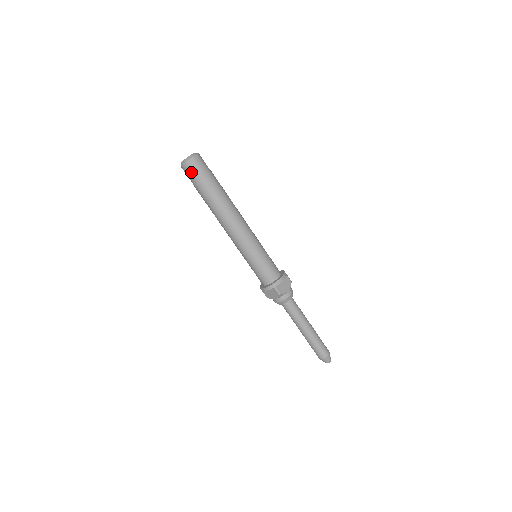
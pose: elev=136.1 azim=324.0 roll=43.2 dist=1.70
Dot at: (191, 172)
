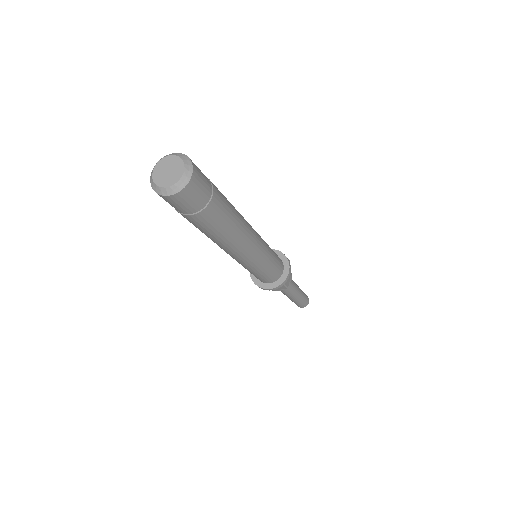
Dot at: (187, 204)
